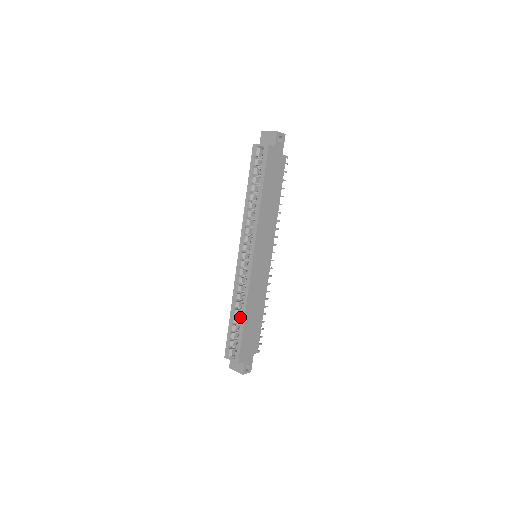
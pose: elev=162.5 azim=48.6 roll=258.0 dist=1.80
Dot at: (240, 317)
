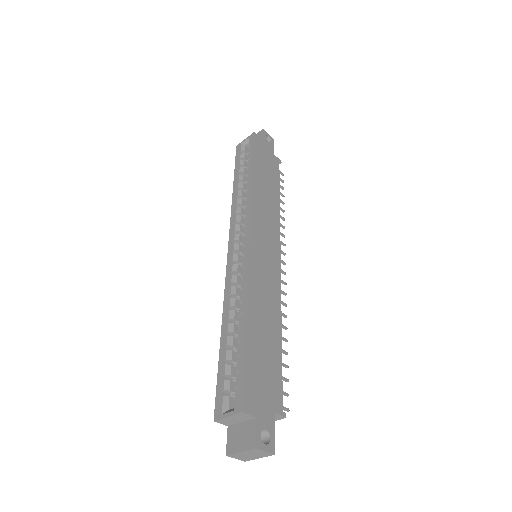
Dot at: occluded
